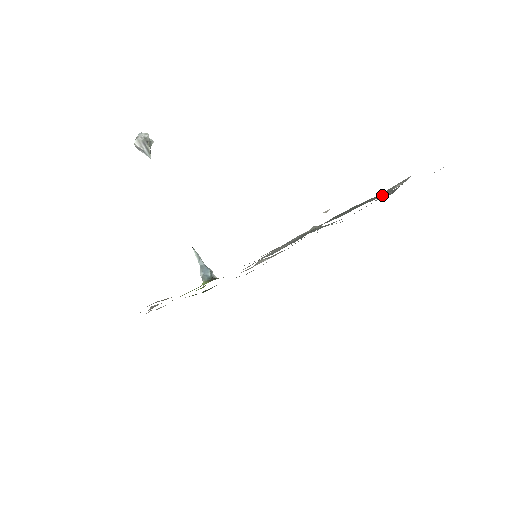
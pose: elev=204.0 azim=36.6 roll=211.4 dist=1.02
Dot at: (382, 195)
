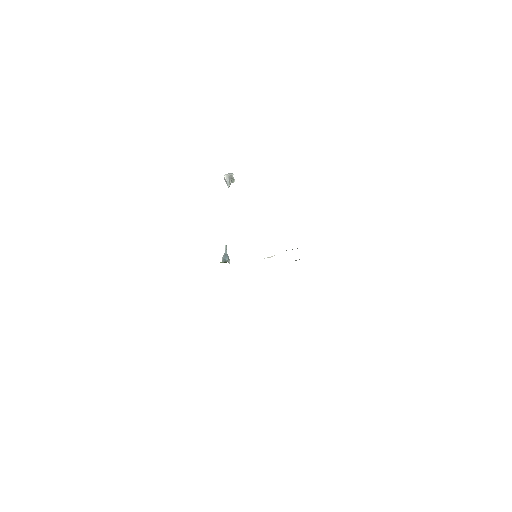
Dot at: occluded
